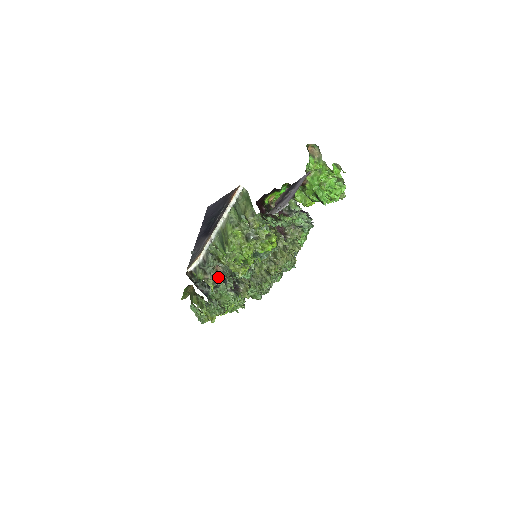
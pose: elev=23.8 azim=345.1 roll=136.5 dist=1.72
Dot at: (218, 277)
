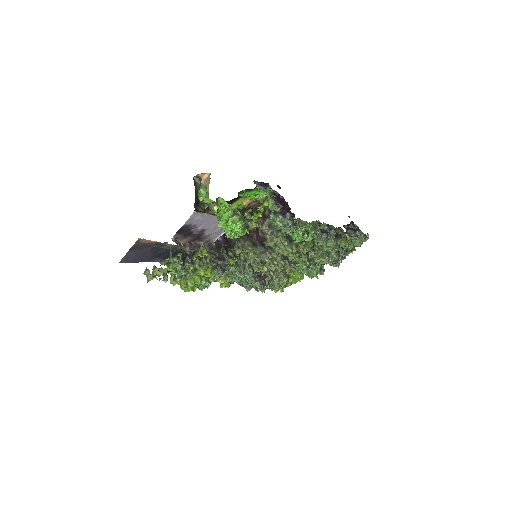
Dot at: occluded
